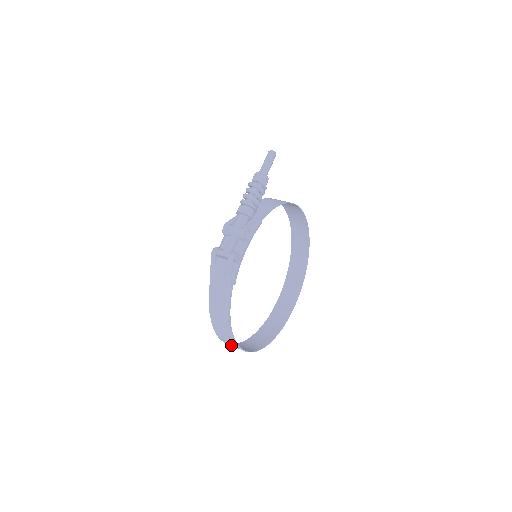
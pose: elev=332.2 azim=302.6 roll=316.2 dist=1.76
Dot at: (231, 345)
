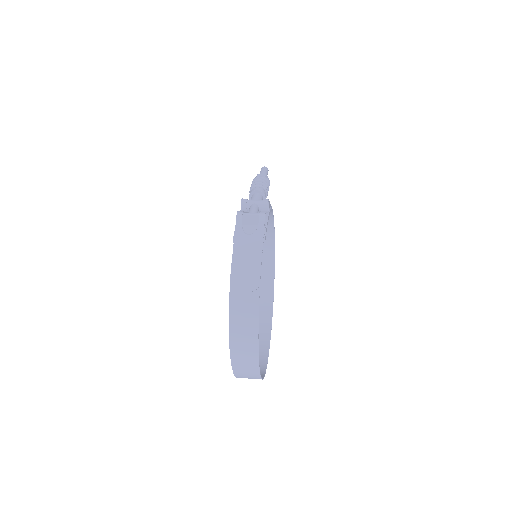
Dot at: (240, 349)
